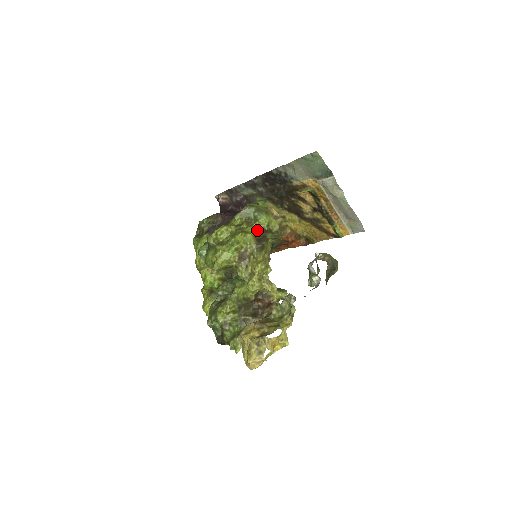
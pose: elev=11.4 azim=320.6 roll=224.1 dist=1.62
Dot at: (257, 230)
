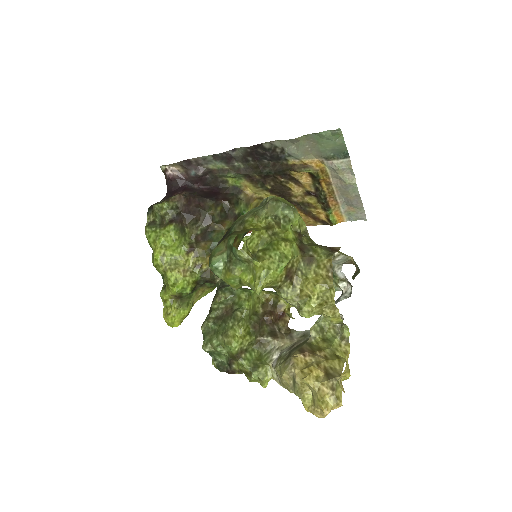
Dot at: (294, 235)
